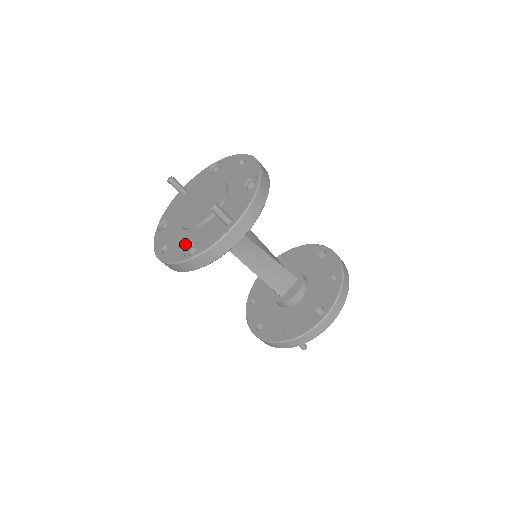
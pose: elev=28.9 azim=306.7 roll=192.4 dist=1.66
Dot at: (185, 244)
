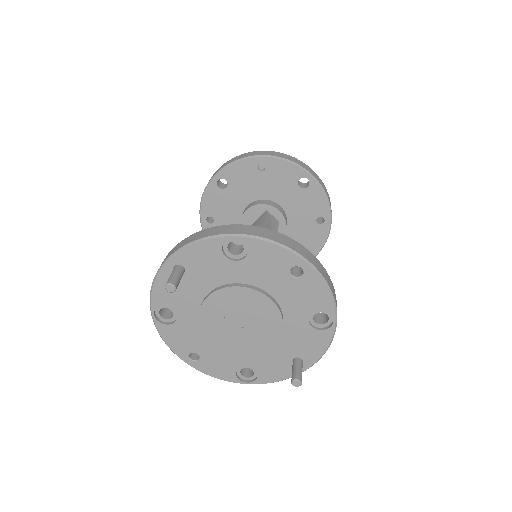
Dot at: (232, 365)
